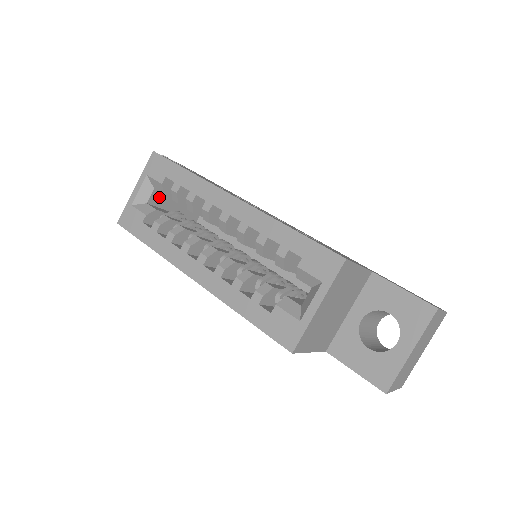
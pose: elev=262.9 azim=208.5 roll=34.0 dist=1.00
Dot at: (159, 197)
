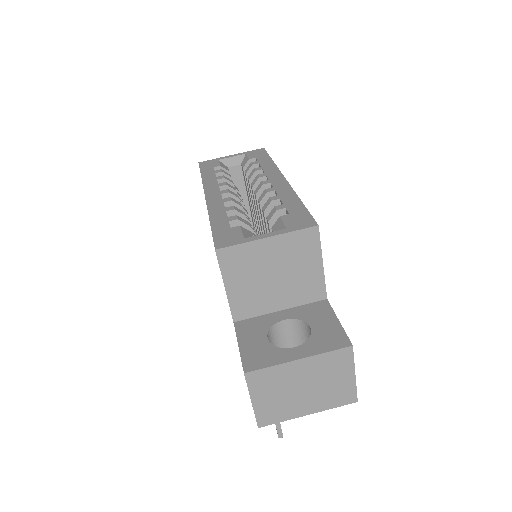
Dot at: (238, 174)
